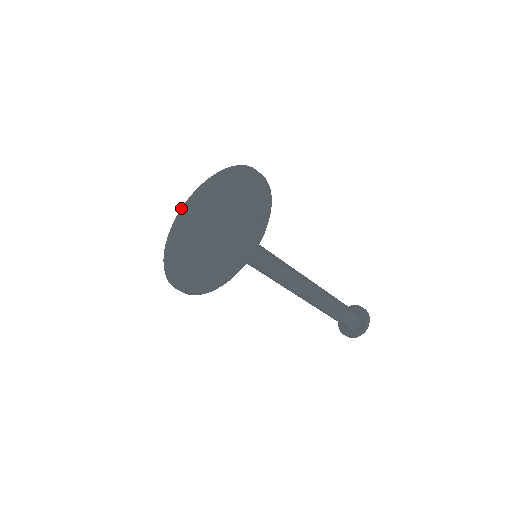
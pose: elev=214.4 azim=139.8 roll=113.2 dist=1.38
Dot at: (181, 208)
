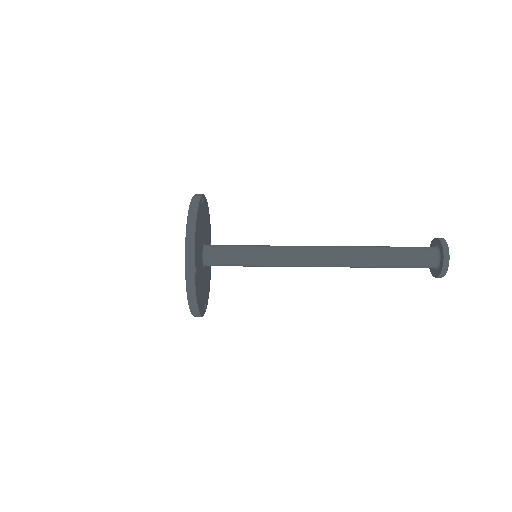
Dot at: occluded
